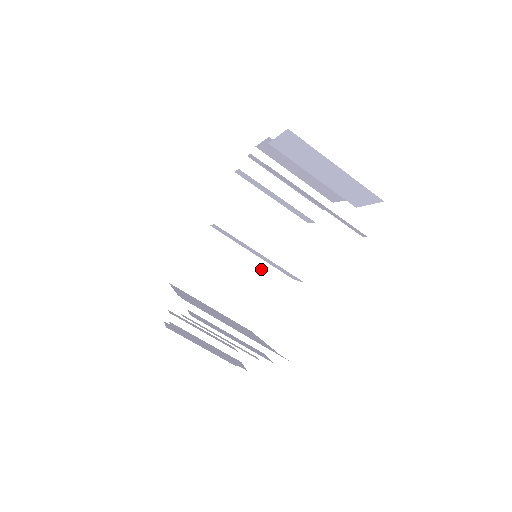
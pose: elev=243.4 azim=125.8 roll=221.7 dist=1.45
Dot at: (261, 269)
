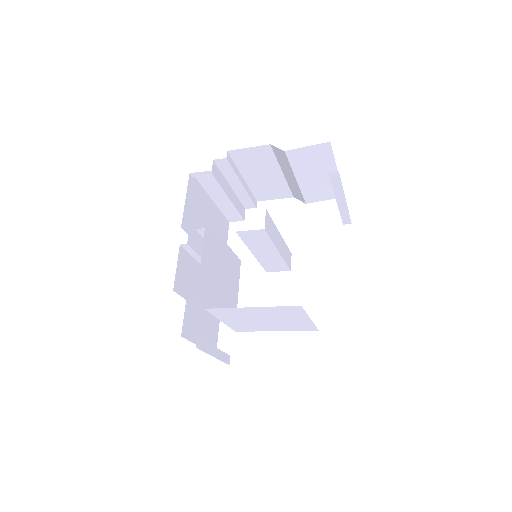
Dot at: (231, 270)
